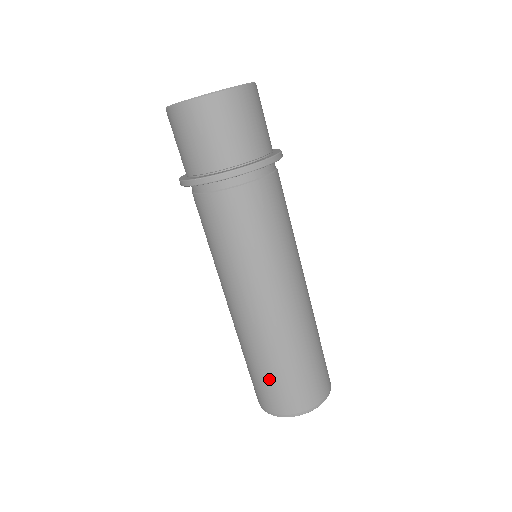
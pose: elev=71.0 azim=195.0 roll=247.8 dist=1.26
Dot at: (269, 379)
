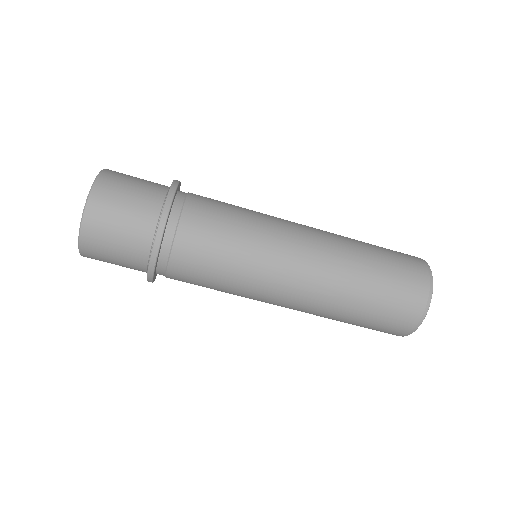
Dot at: (375, 312)
